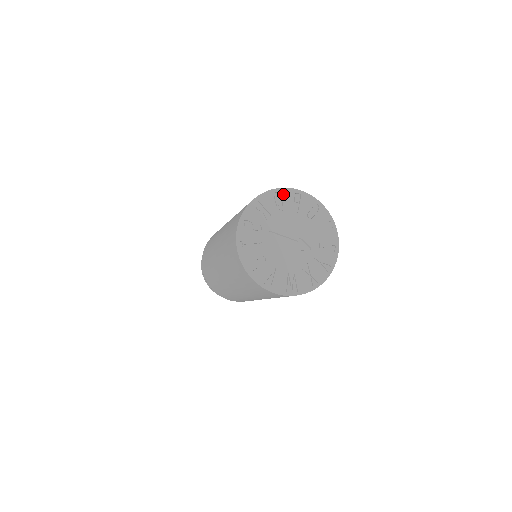
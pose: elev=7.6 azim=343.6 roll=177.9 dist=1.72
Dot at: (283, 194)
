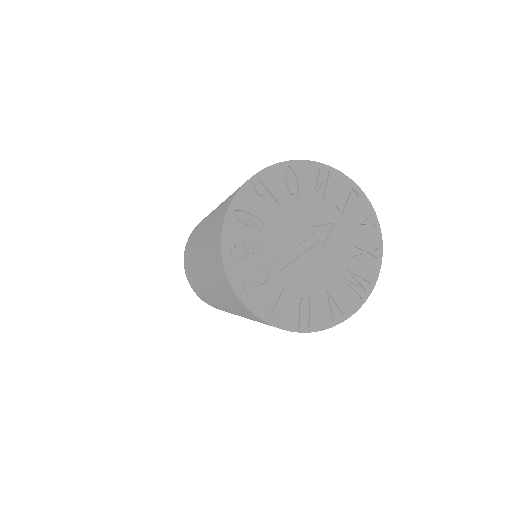
Dot at: (242, 205)
